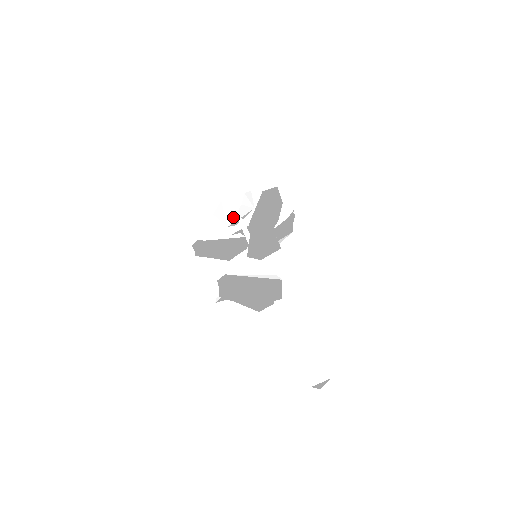
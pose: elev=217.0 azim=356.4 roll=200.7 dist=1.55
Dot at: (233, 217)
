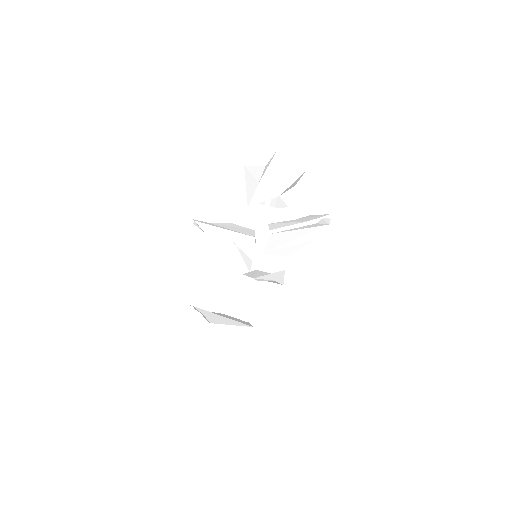
Dot at: occluded
